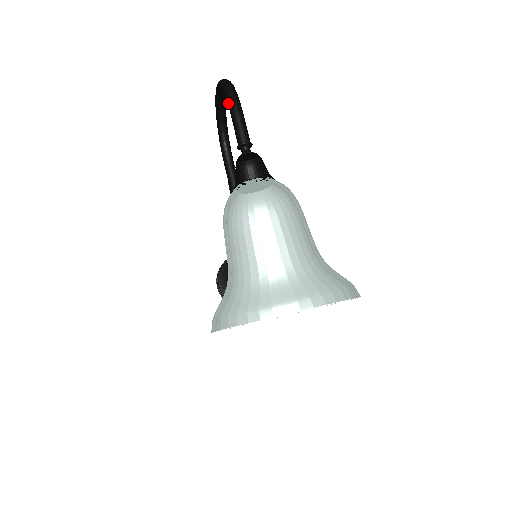
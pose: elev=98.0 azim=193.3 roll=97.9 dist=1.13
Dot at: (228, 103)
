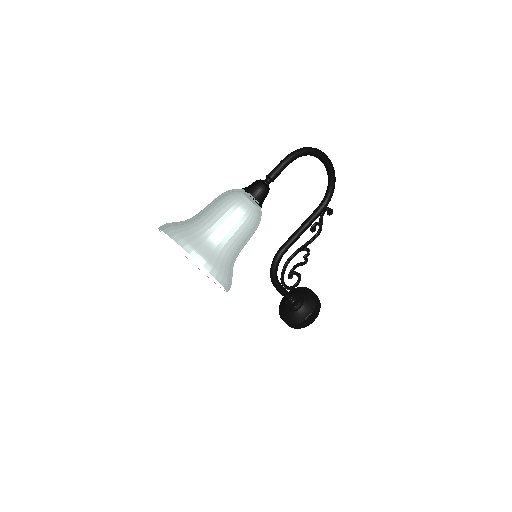
Dot at: occluded
